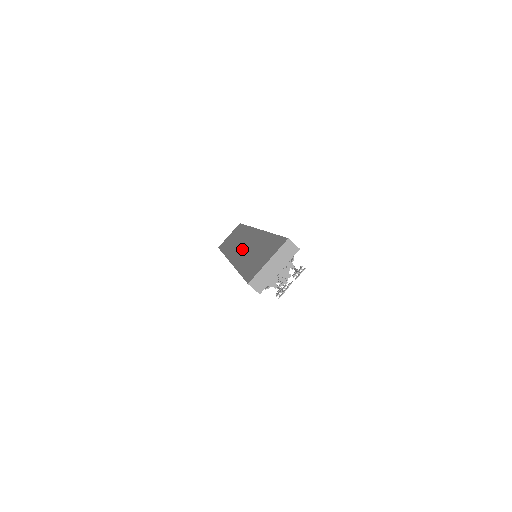
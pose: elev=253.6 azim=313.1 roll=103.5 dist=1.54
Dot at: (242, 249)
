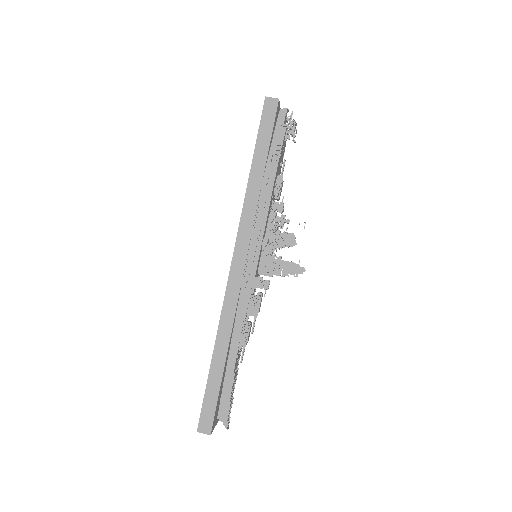
Dot at: occluded
